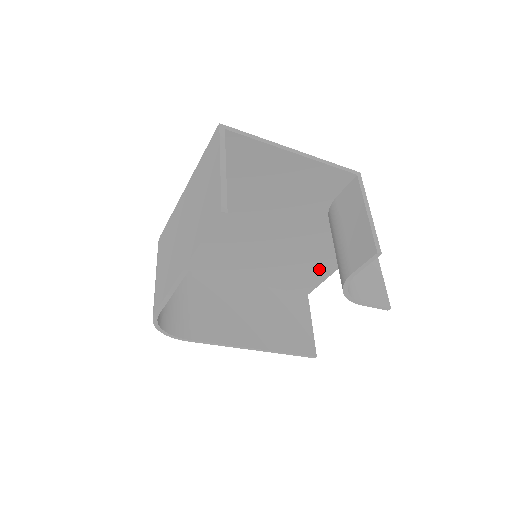
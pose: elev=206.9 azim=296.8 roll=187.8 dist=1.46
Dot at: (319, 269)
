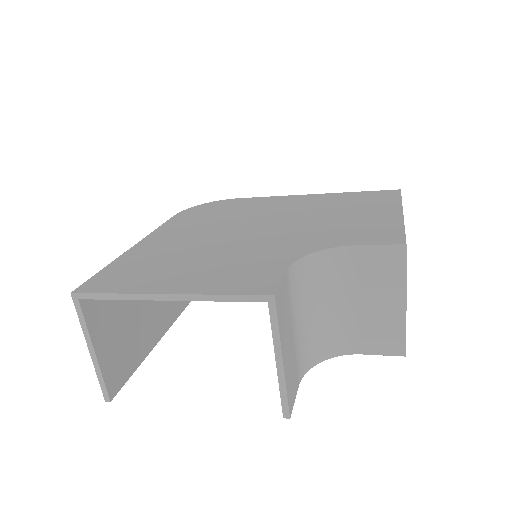
Dot at: occluded
